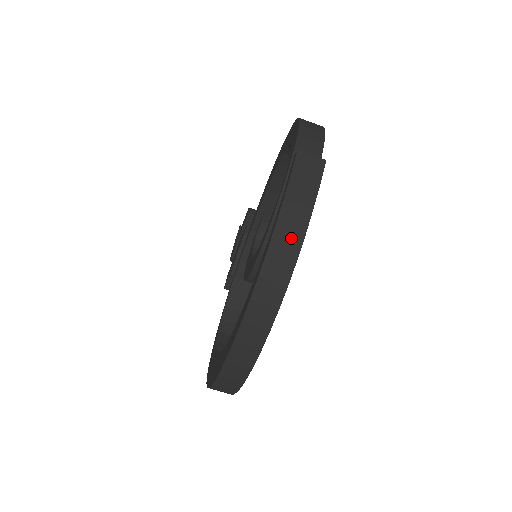
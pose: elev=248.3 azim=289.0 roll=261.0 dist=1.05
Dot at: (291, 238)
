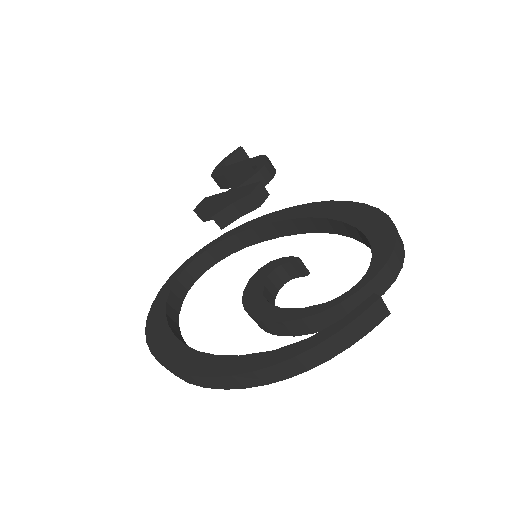
Dot at: (319, 357)
